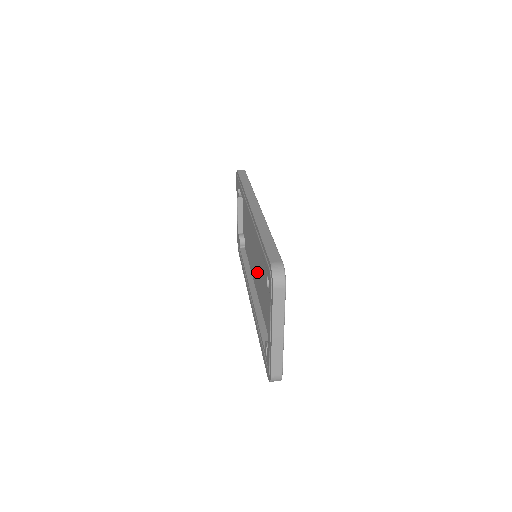
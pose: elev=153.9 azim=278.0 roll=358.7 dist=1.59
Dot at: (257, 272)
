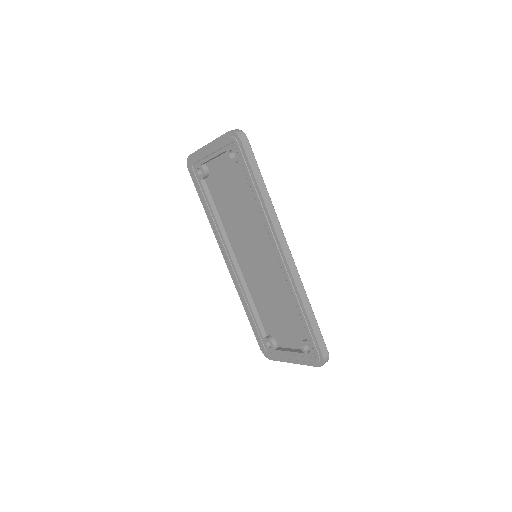
Dot at: (253, 266)
